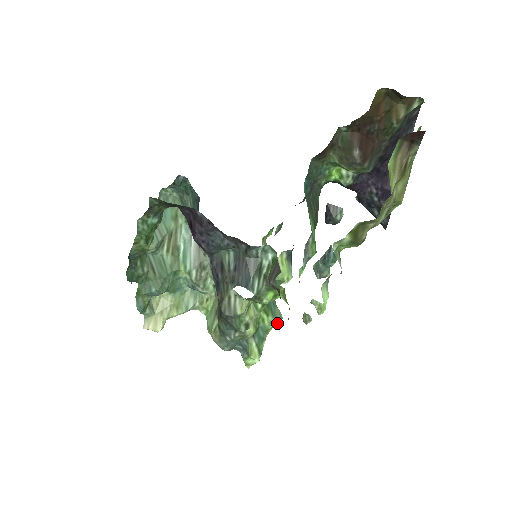
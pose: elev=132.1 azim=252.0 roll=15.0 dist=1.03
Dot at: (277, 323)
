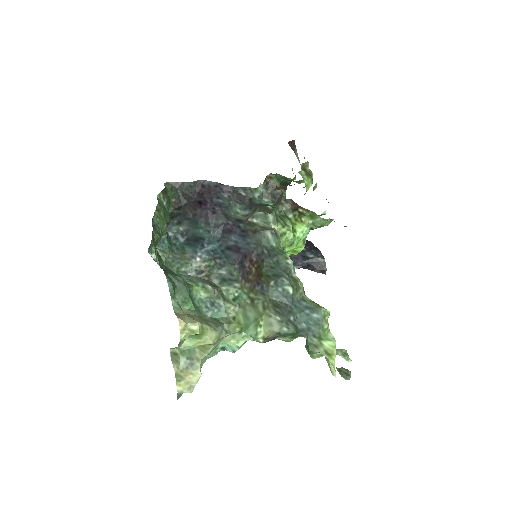
Dot at: occluded
